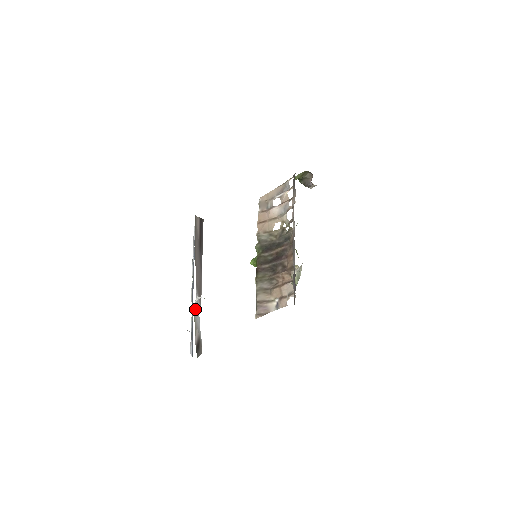
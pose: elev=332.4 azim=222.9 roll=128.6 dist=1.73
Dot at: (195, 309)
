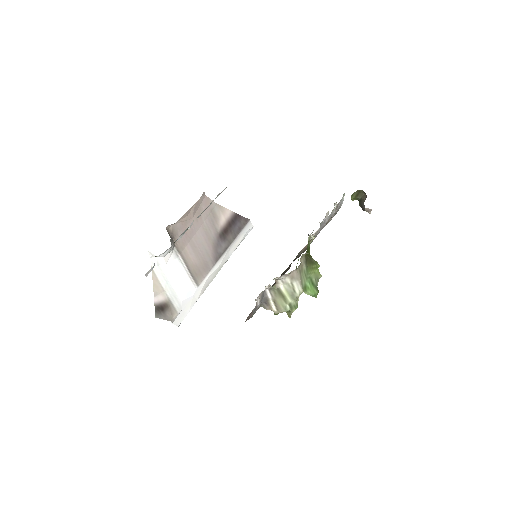
Dot at: (162, 270)
